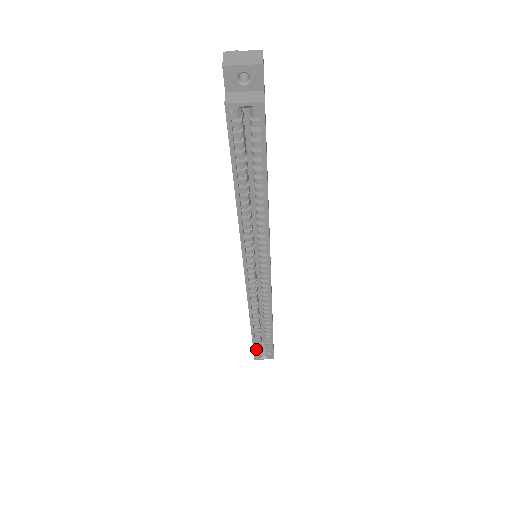
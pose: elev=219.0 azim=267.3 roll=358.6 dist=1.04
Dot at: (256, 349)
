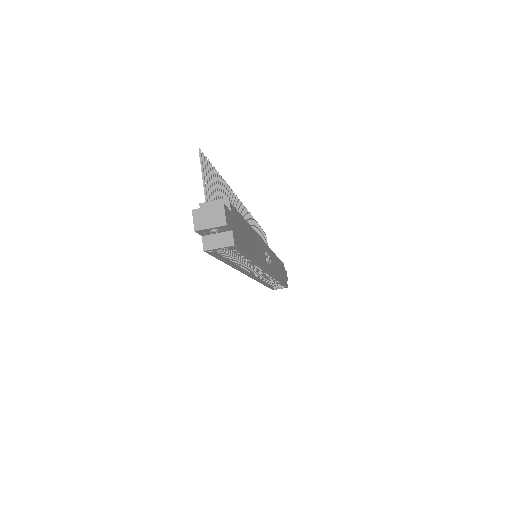
Dot at: (272, 286)
